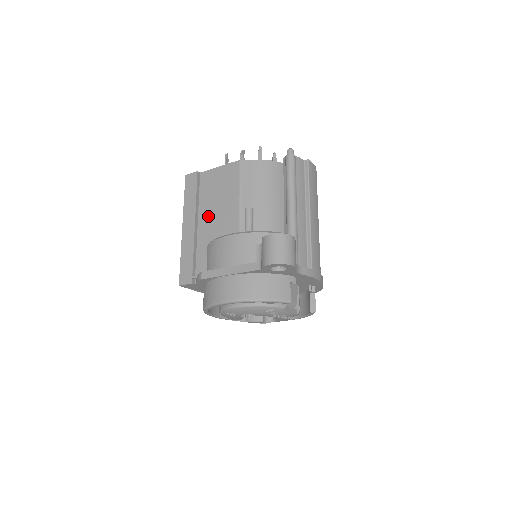
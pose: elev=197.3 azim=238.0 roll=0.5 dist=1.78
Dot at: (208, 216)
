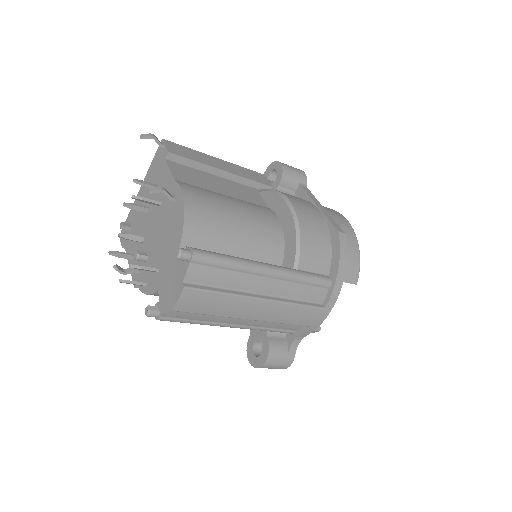
Dot at: occluded
